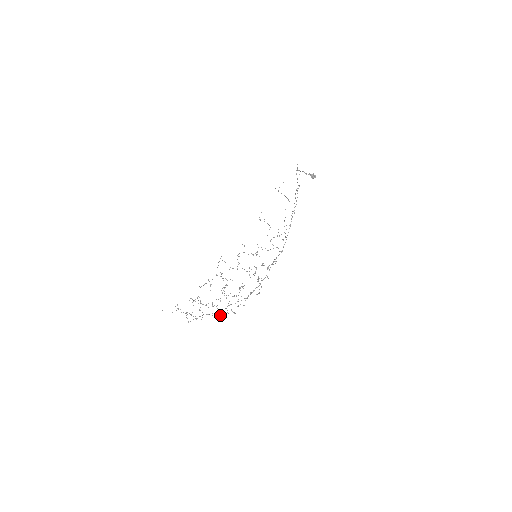
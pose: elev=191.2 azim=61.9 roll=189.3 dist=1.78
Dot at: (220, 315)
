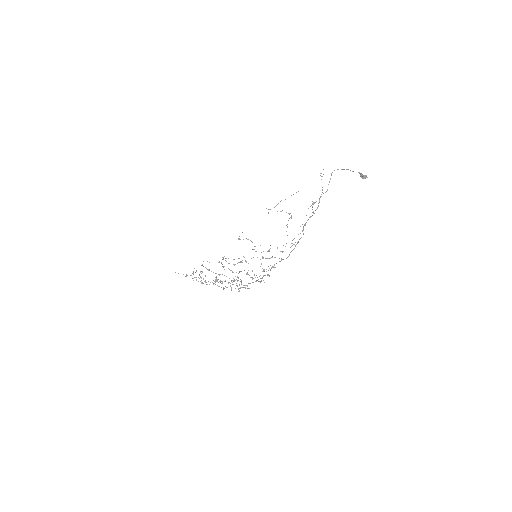
Dot at: occluded
